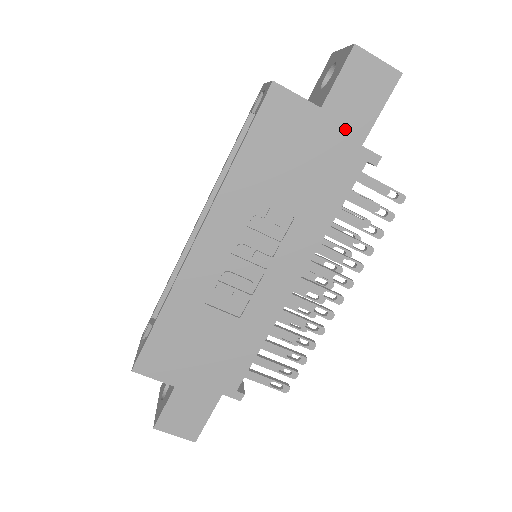
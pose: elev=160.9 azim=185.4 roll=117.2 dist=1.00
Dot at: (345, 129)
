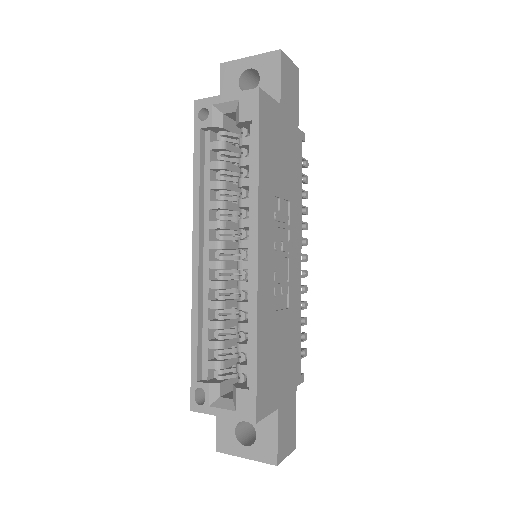
Dot at: (291, 118)
